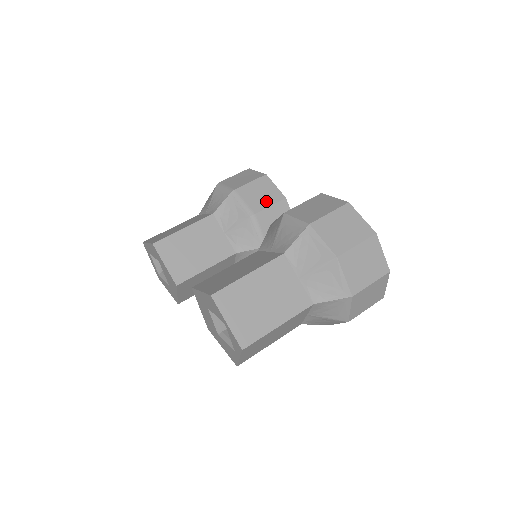
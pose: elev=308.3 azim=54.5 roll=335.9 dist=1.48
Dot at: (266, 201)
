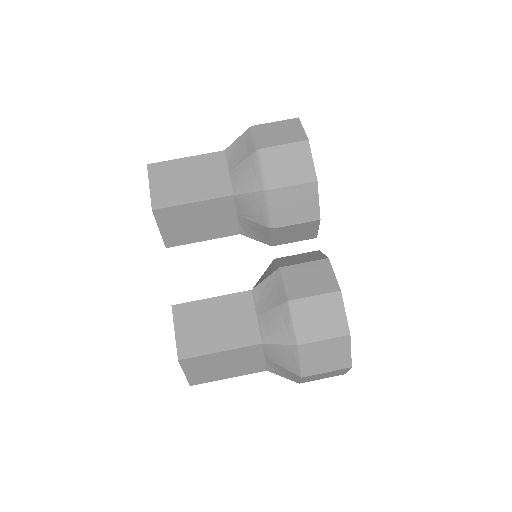
Dot at: (296, 217)
